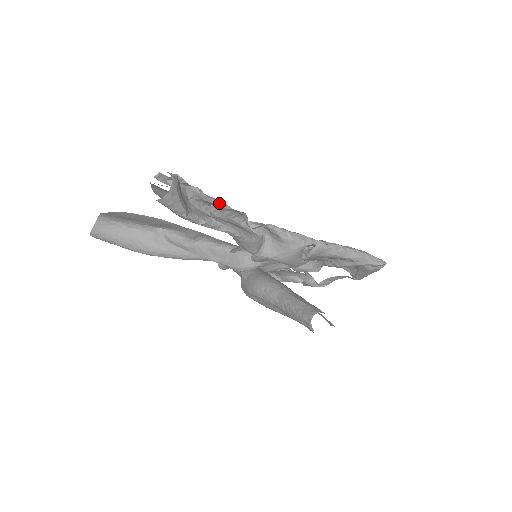
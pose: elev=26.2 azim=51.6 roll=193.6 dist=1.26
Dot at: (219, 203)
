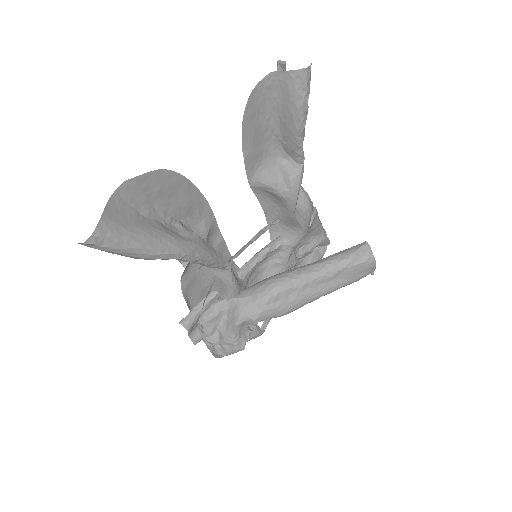
Dot at: occluded
